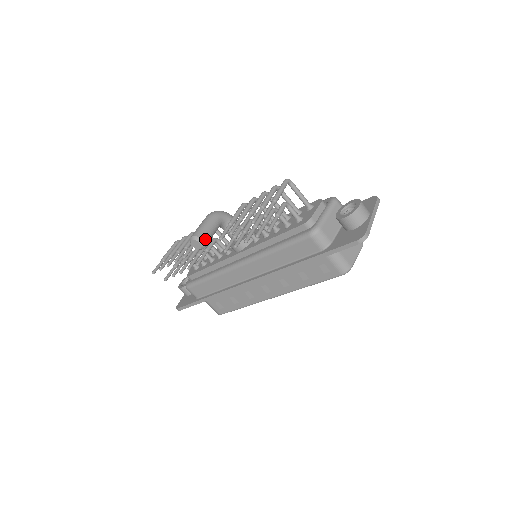
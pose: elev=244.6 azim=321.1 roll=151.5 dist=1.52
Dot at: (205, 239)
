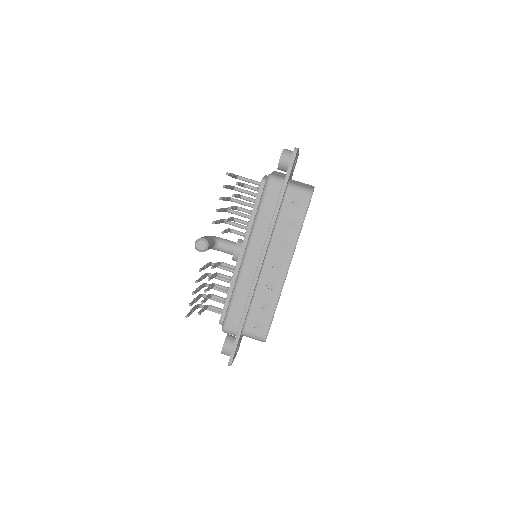
Dot at: (205, 239)
